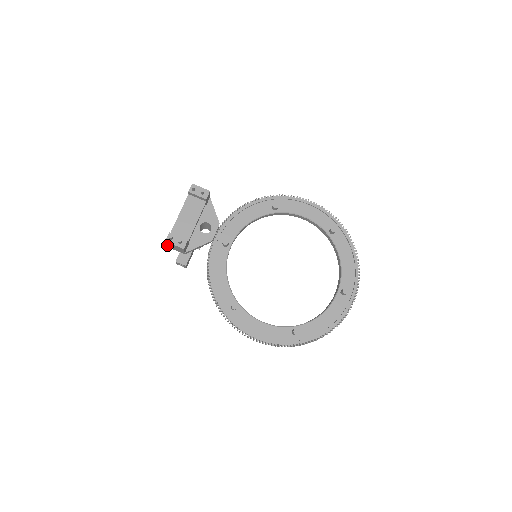
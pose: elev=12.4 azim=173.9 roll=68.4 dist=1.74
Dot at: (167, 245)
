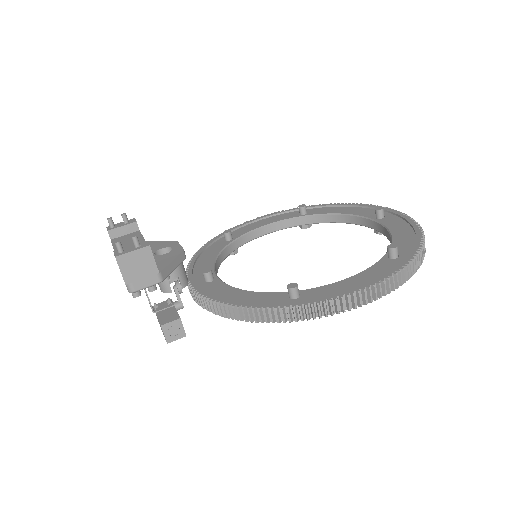
Dot at: (125, 281)
